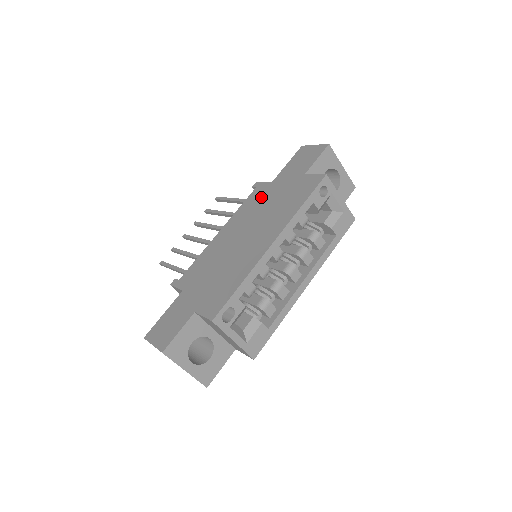
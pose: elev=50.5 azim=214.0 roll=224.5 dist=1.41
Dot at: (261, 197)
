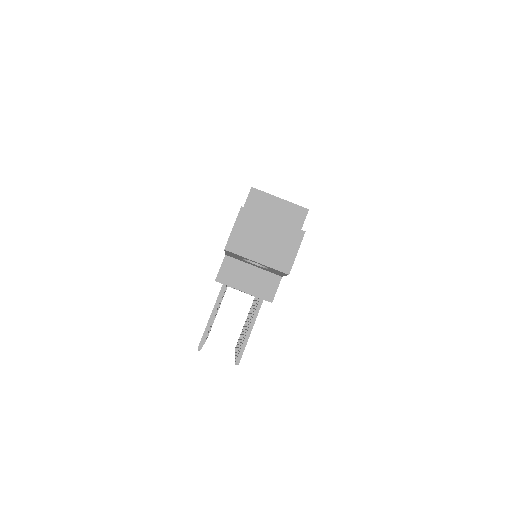
Dot at: occluded
